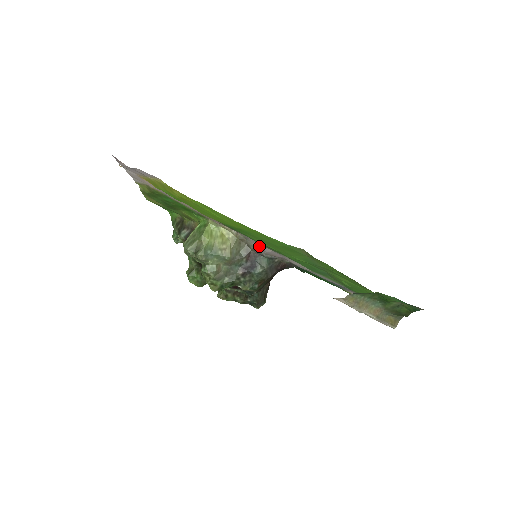
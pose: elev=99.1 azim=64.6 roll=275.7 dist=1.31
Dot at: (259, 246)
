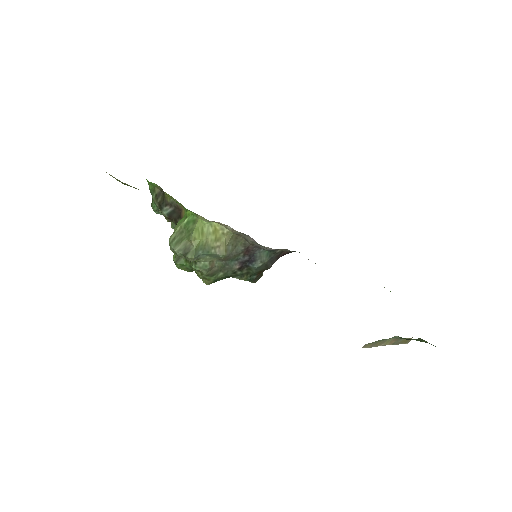
Dot at: occluded
